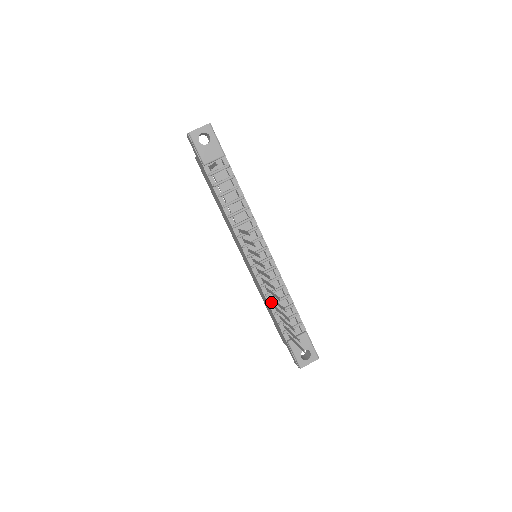
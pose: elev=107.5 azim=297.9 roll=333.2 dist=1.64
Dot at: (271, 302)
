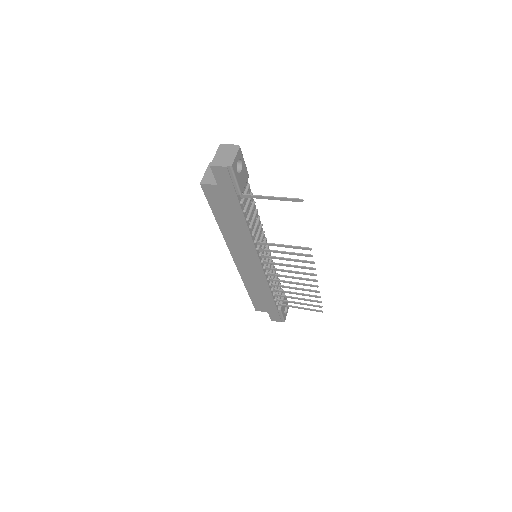
Dot at: (271, 288)
